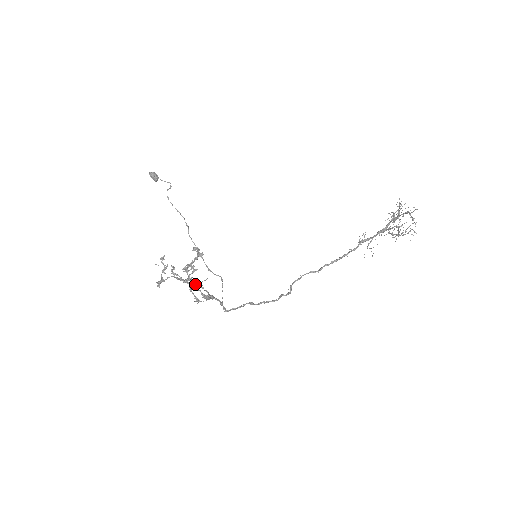
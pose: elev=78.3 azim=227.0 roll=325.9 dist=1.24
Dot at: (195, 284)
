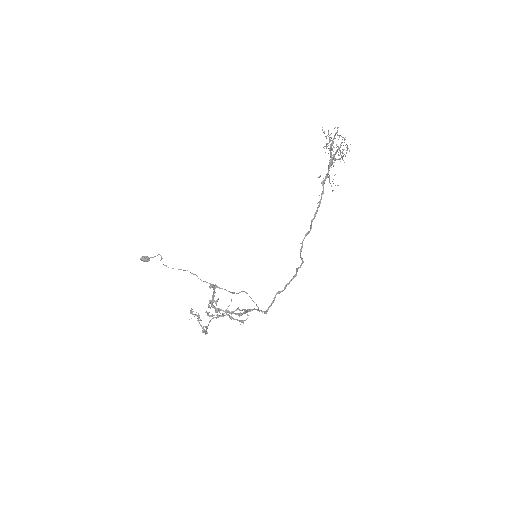
Dot at: (226, 311)
